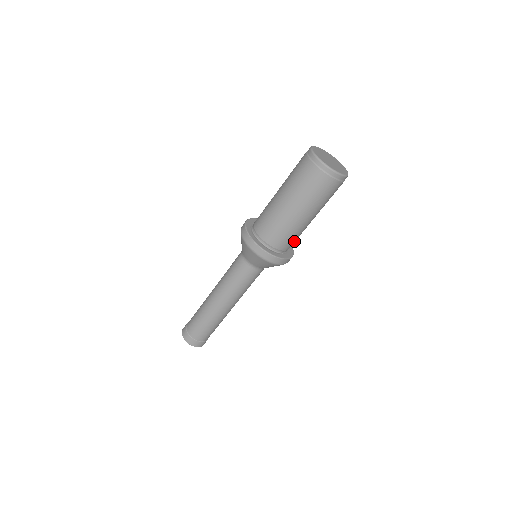
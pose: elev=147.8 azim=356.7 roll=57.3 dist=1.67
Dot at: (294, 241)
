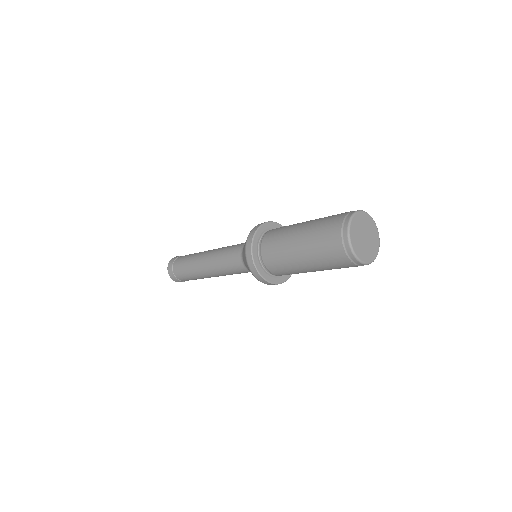
Dot at: (282, 272)
